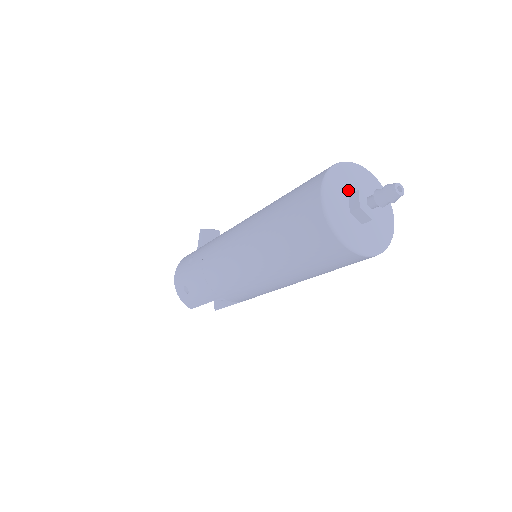
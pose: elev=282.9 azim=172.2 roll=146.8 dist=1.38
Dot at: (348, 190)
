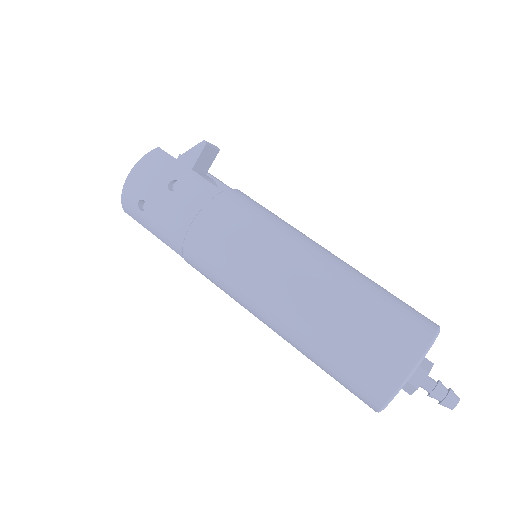
Dot at: occluded
